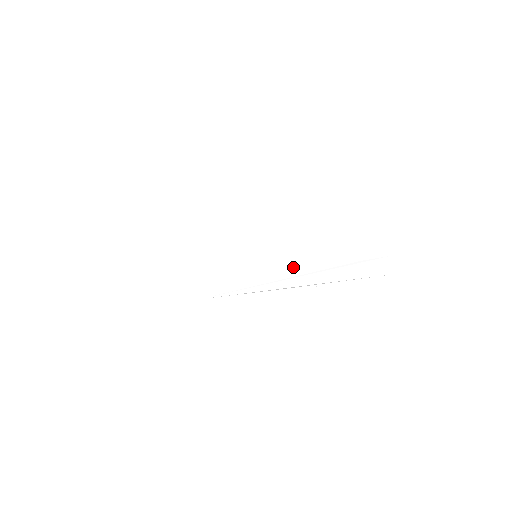
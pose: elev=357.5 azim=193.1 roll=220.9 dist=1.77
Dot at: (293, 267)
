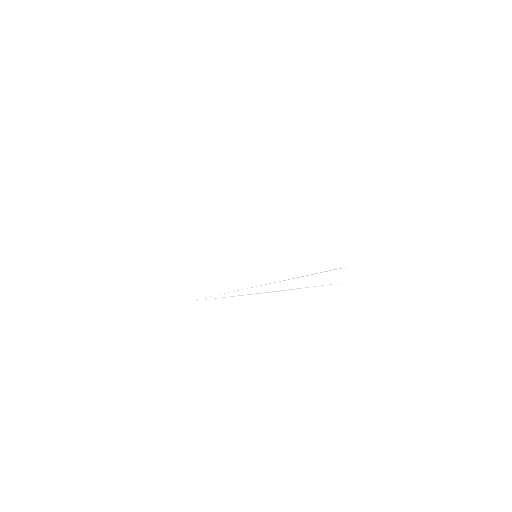
Dot at: (285, 271)
